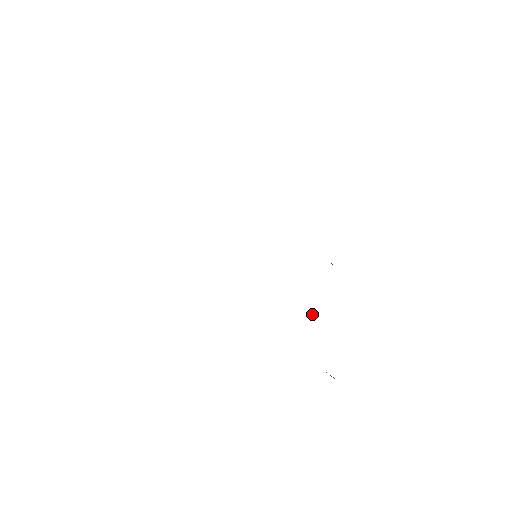
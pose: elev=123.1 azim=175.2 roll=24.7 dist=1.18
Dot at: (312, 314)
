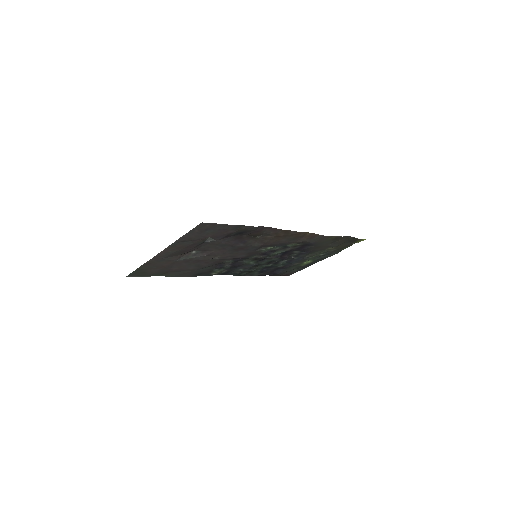
Dot at: (261, 235)
